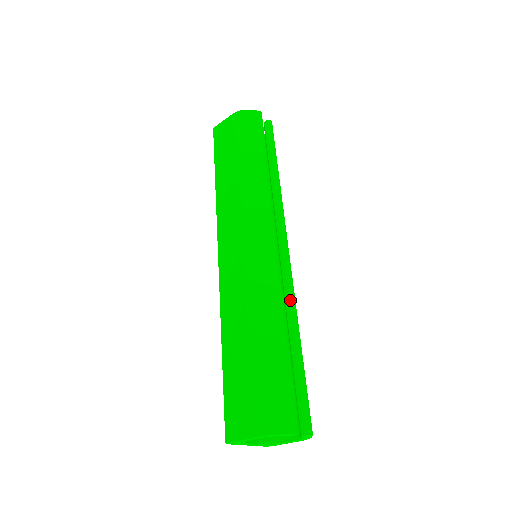
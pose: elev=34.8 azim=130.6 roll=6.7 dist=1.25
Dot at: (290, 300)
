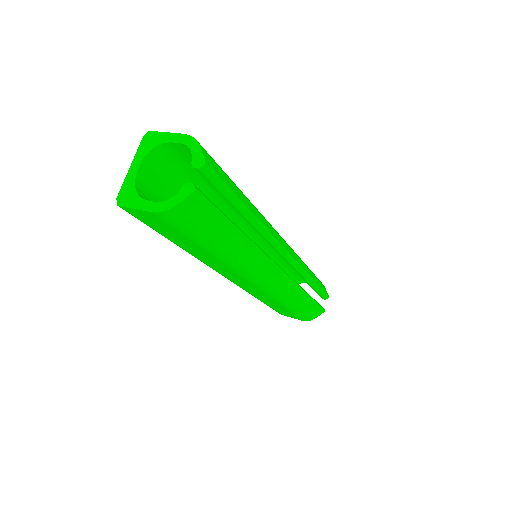
Dot at: (301, 274)
